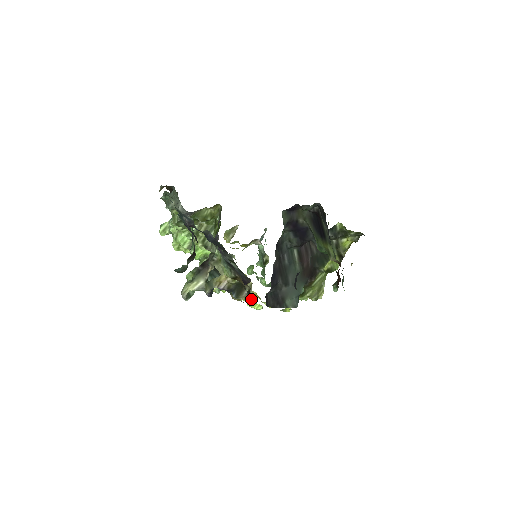
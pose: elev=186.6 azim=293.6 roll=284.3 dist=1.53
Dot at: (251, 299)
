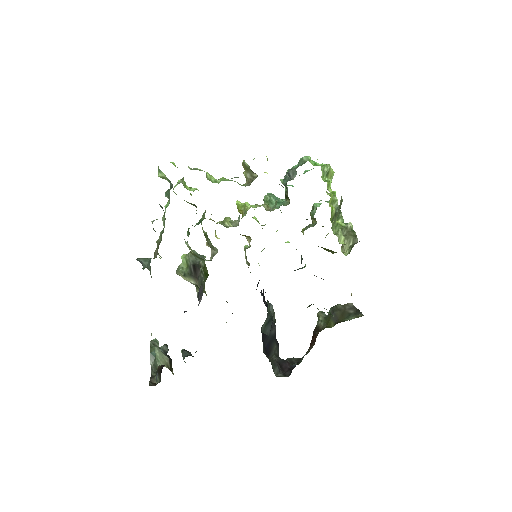
Dot at: occluded
